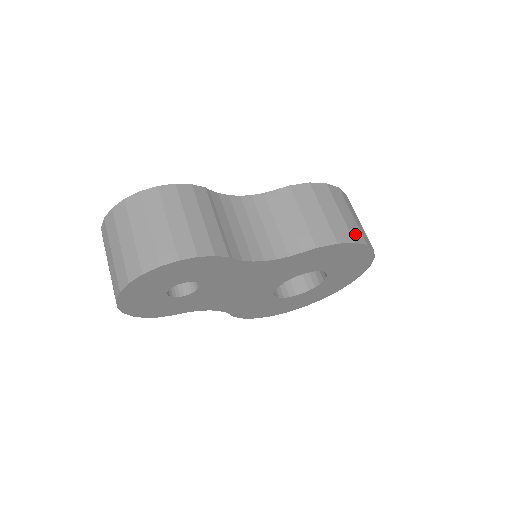
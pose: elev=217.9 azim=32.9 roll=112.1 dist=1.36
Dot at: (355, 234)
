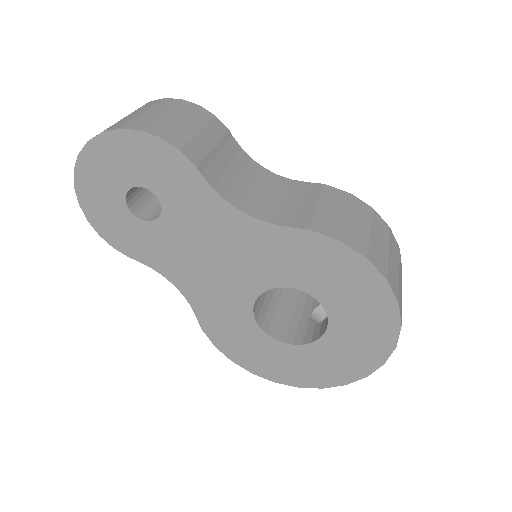
Dot at: (375, 257)
